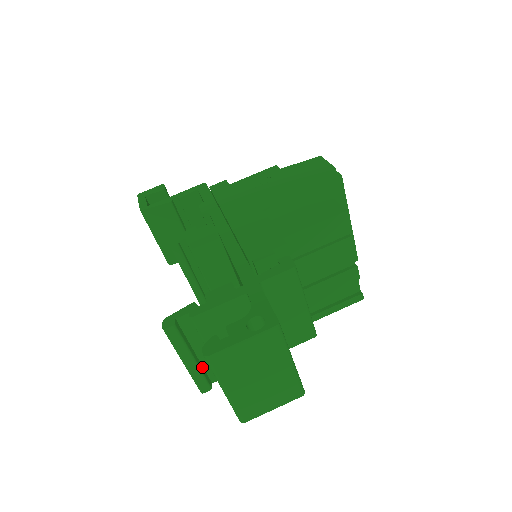
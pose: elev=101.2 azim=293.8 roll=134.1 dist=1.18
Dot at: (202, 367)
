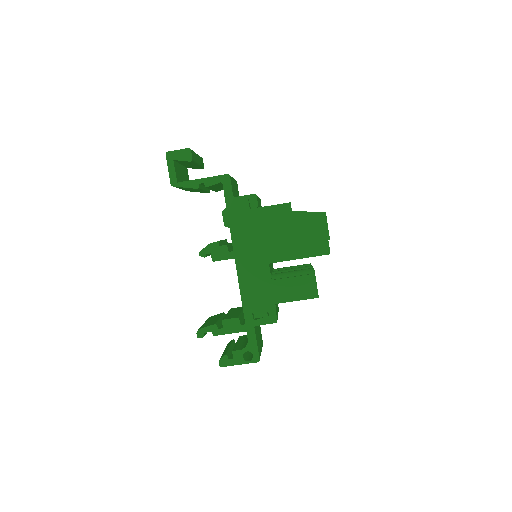
Dot at: occluded
